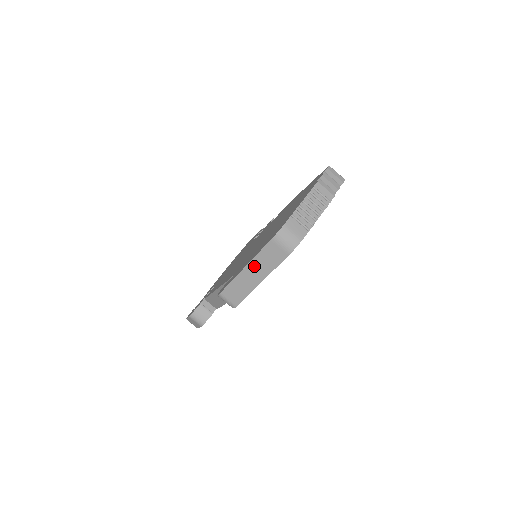
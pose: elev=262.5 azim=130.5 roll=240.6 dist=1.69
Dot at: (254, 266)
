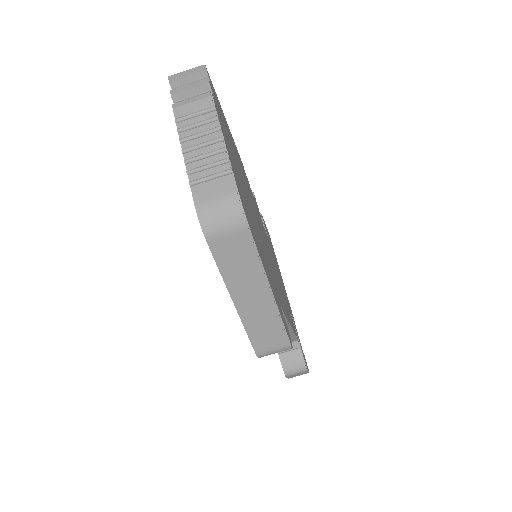
Dot at: (239, 290)
